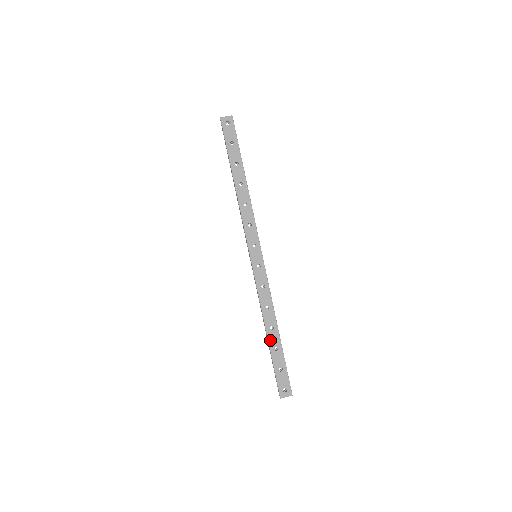
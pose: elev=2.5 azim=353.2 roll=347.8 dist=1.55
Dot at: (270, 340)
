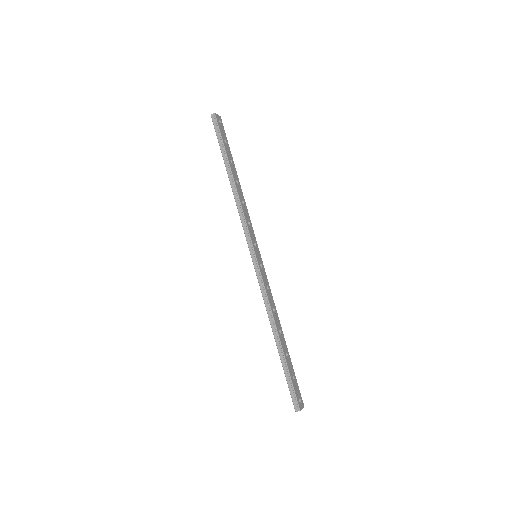
Dot at: (282, 345)
